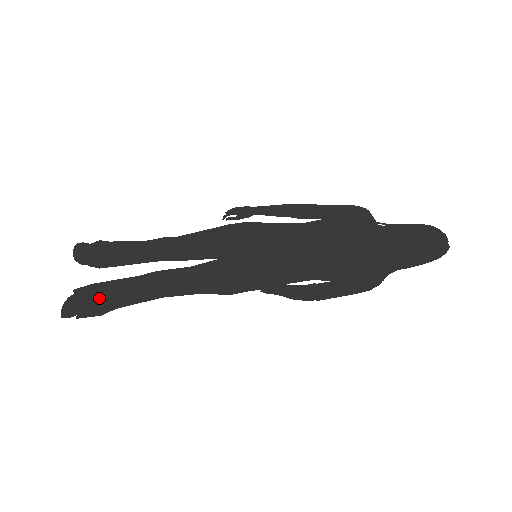
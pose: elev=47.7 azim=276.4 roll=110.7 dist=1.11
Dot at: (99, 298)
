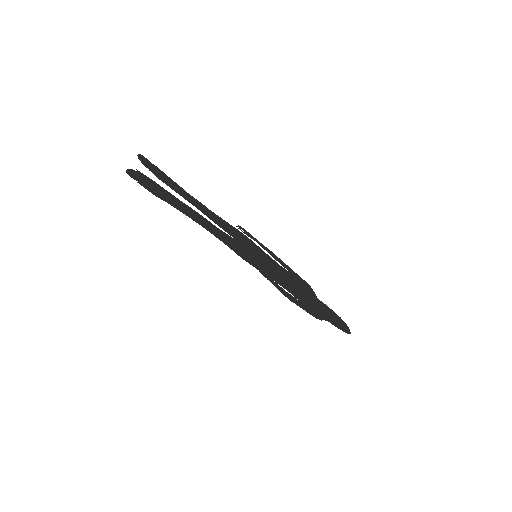
Dot at: (156, 188)
